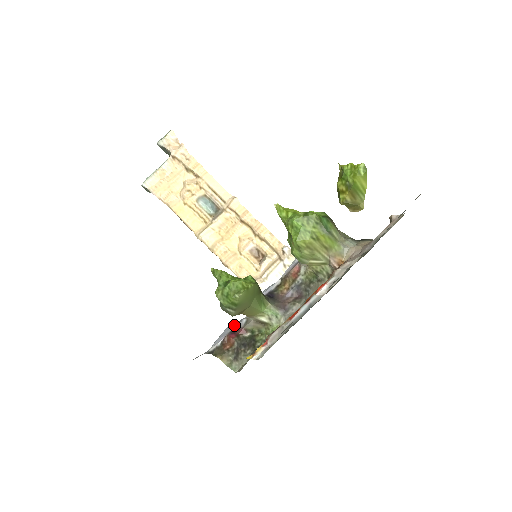
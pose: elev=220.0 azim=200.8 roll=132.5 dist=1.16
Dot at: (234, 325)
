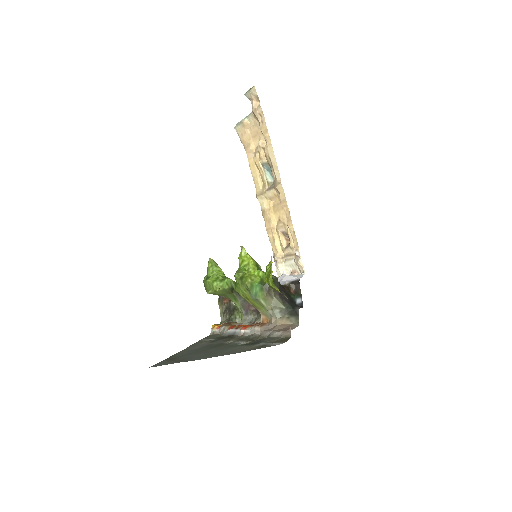
Dot at: occluded
